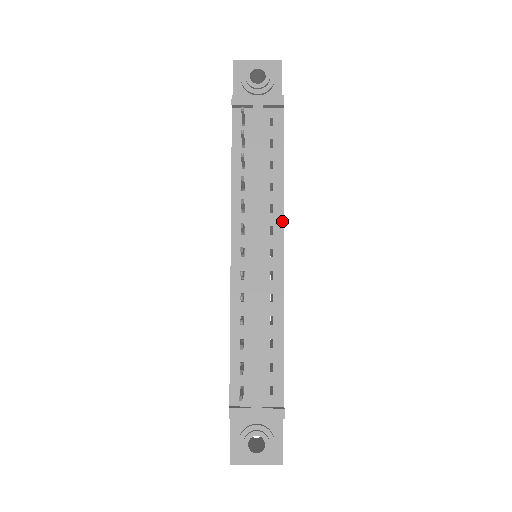
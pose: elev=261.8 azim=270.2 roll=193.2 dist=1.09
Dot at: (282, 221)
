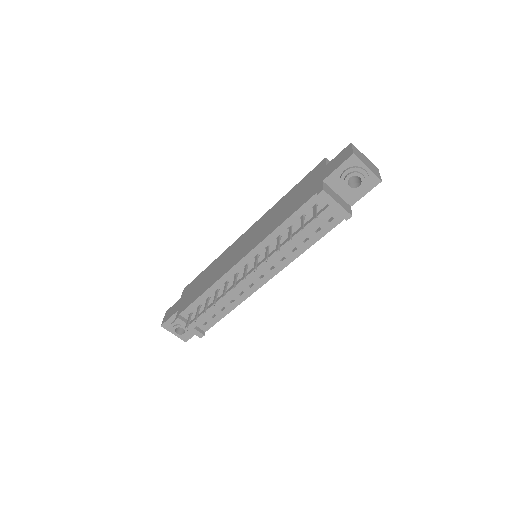
Dot at: (282, 269)
